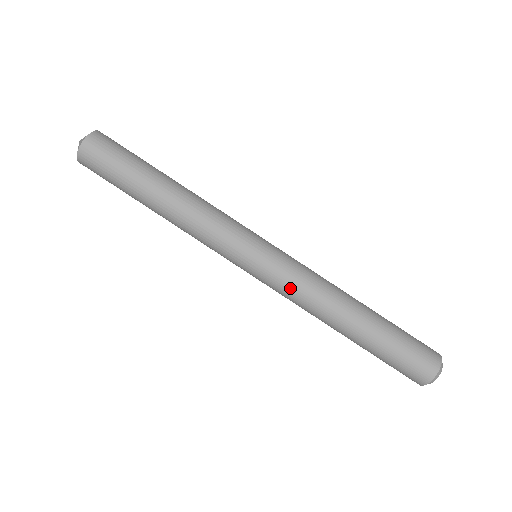
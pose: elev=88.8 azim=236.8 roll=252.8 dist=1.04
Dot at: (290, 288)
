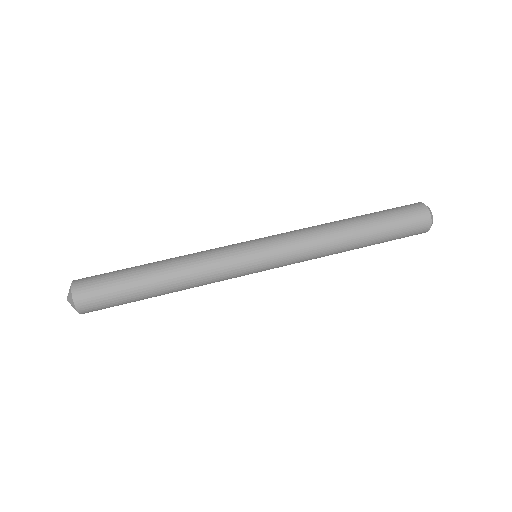
Dot at: (293, 236)
